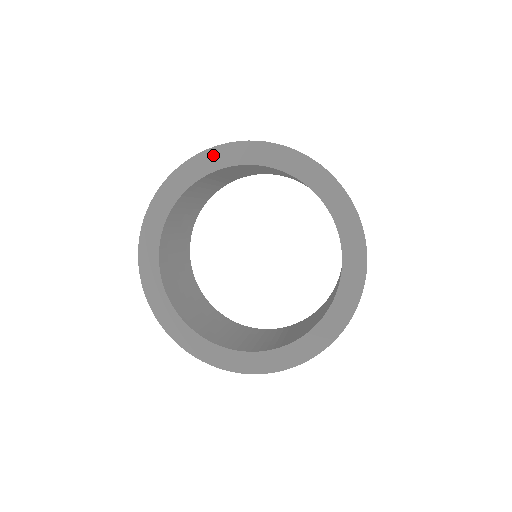
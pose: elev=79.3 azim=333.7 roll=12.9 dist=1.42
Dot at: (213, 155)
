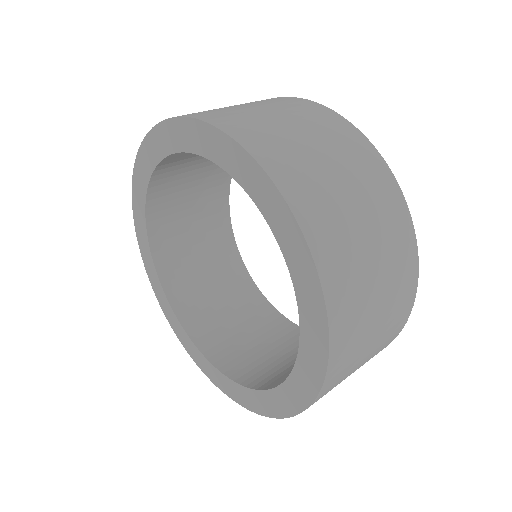
Dot at: (142, 160)
